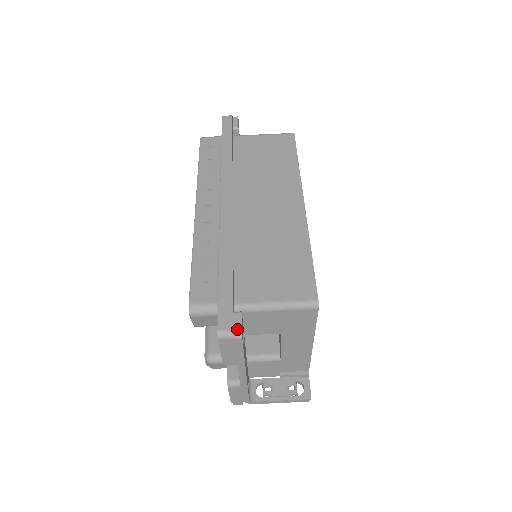
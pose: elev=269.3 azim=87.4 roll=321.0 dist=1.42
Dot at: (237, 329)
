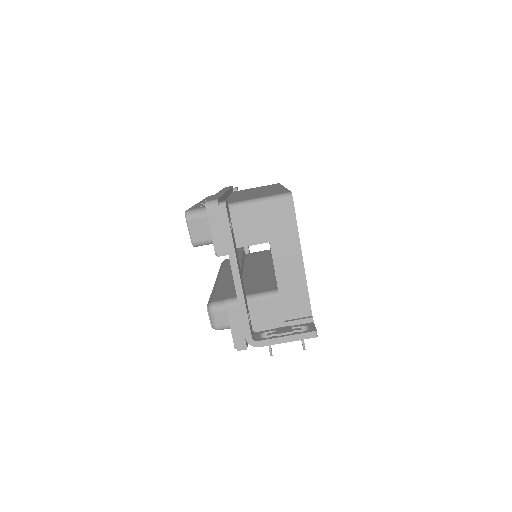
Dot at: (222, 201)
